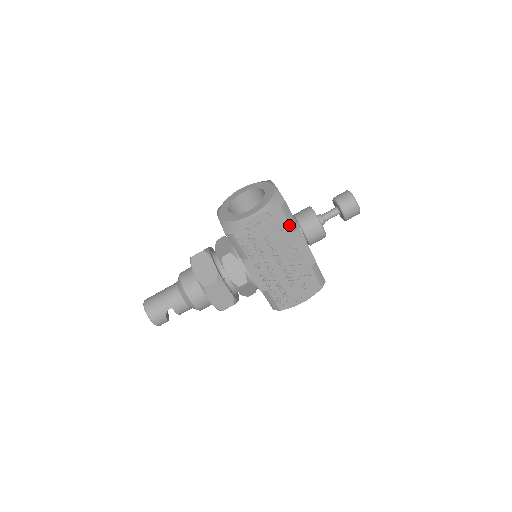
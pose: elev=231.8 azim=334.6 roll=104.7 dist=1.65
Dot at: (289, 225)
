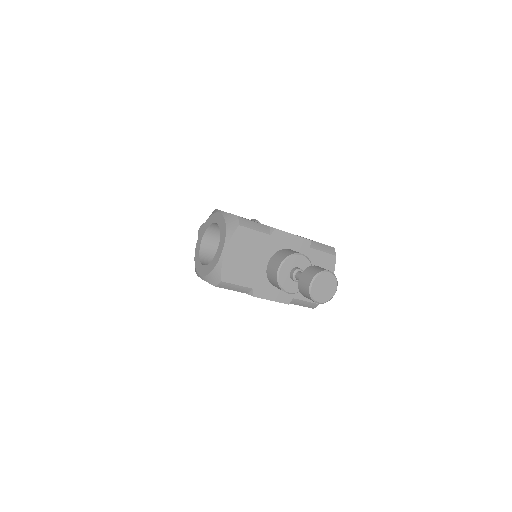
Dot at: (237, 291)
